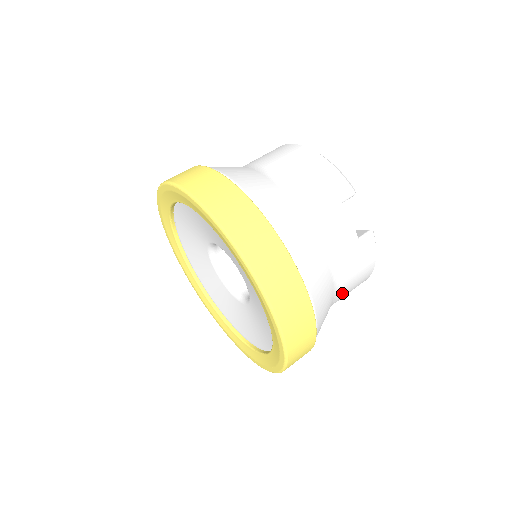
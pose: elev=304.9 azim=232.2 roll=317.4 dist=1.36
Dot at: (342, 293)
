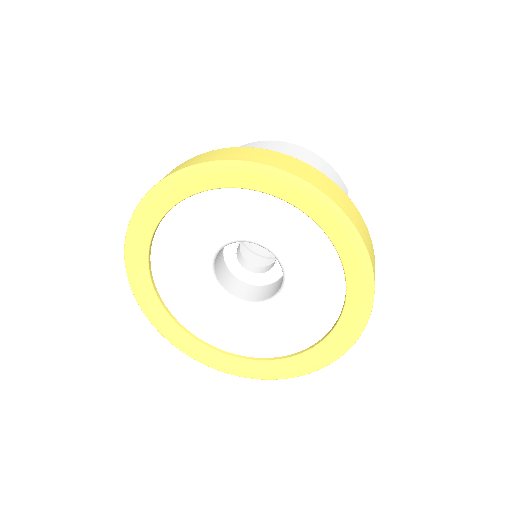
Dot at: occluded
